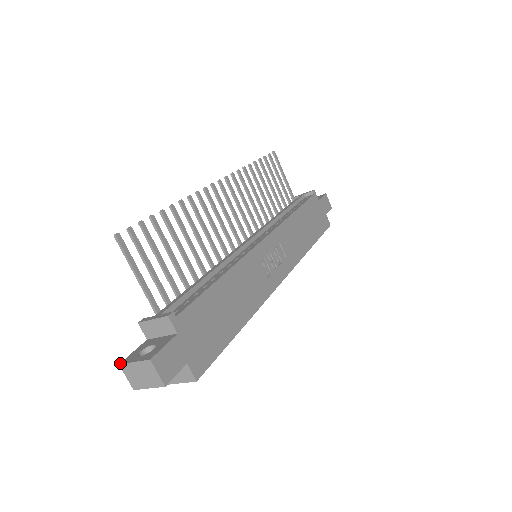
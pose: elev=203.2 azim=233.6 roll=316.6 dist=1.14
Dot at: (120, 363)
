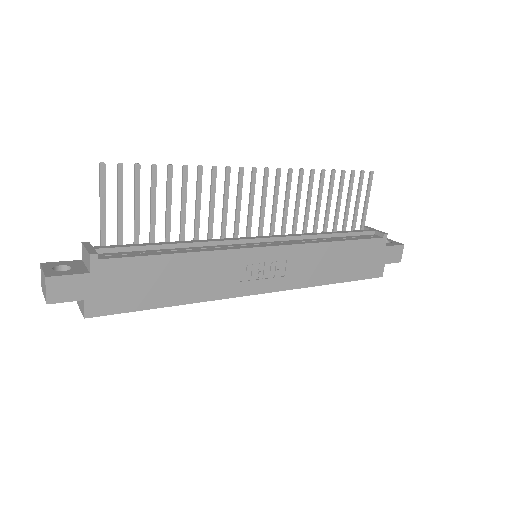
Dot at: (41, 263)
